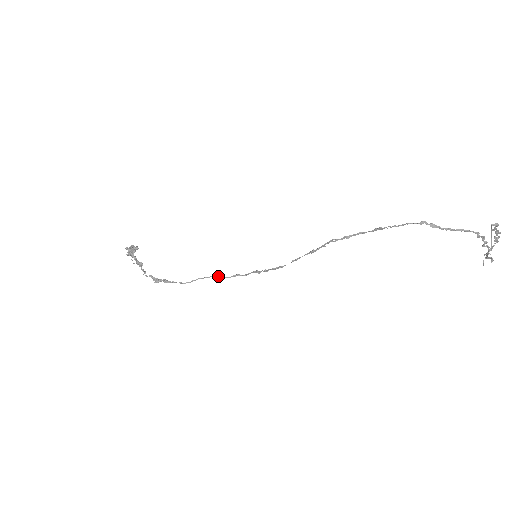
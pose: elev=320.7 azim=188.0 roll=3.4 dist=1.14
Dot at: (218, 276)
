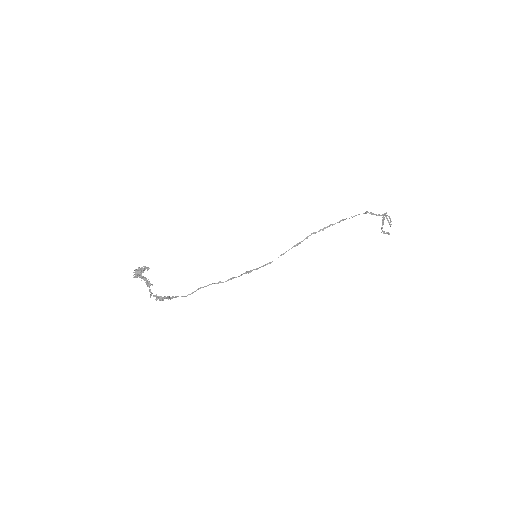
Dot at: (215, 283)
